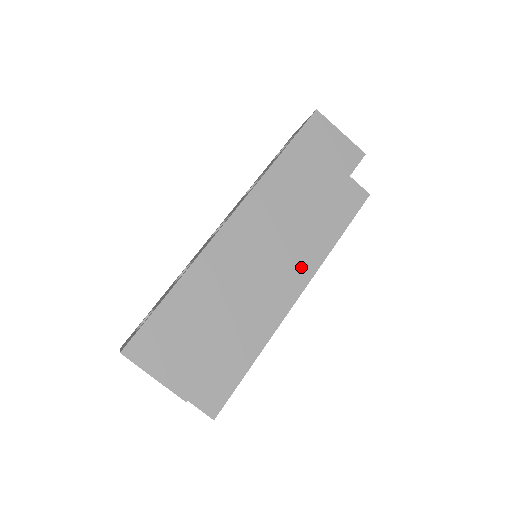
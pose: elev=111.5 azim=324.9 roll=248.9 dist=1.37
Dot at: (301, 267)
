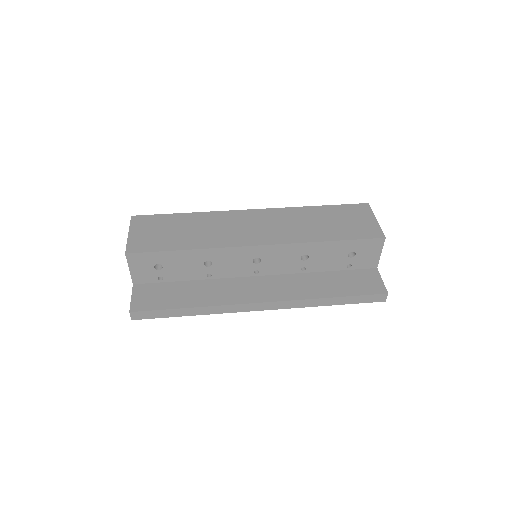
Dot at: (283, 290)
